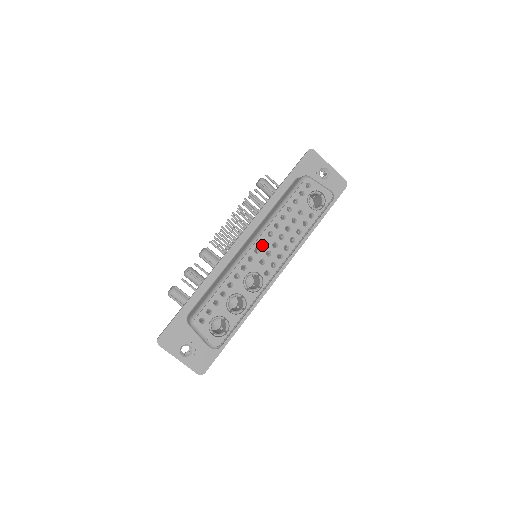
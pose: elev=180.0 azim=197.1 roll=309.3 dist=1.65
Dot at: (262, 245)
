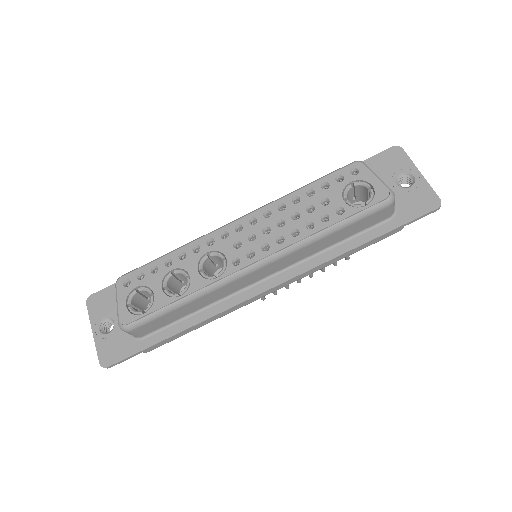
Dot at: (249, 224)
